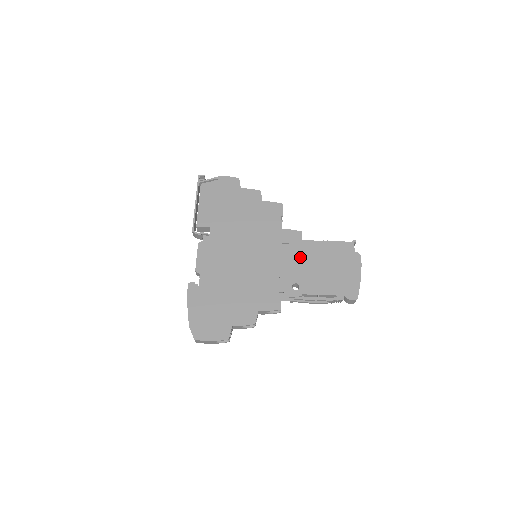
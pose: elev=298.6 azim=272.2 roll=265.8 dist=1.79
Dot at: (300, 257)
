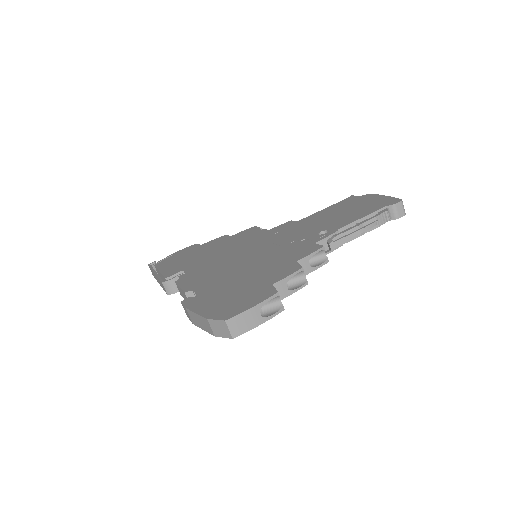
Dot at: (306, 225)
